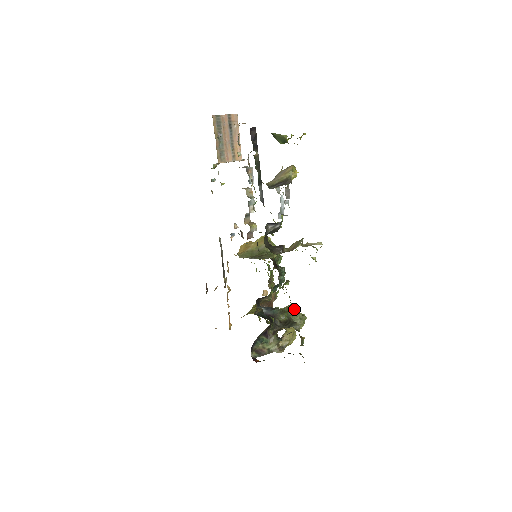
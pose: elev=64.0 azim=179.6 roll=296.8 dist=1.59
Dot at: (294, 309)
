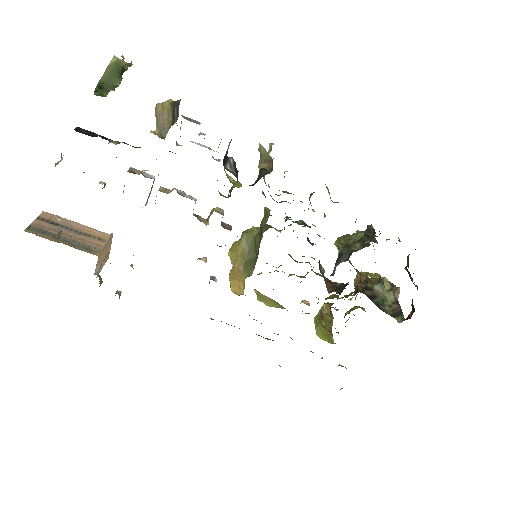
Dot at: (345, 237)
